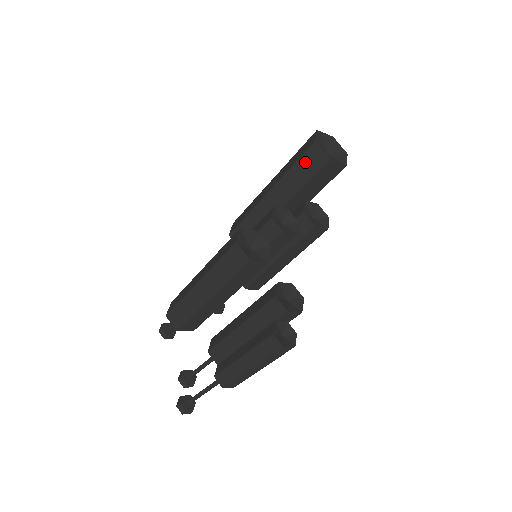
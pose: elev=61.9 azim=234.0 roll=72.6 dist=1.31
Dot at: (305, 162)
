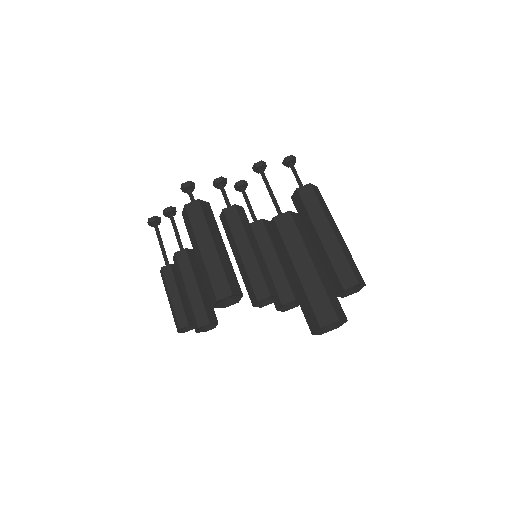
Dot at: (311, 313)
